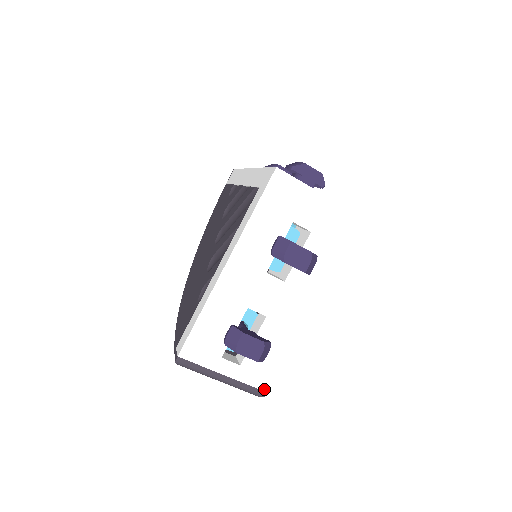
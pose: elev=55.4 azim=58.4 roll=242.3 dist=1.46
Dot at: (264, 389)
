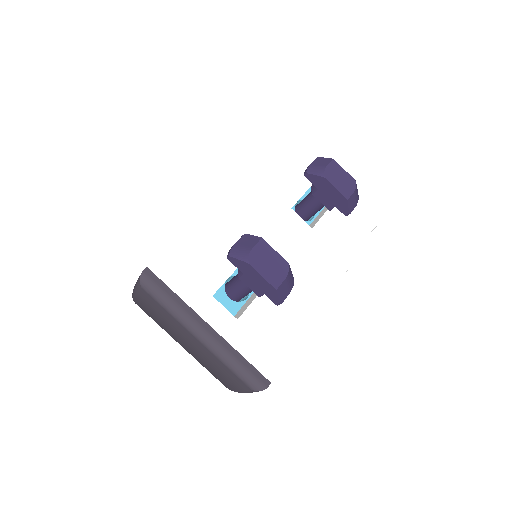
Dot at: (267, 375)
